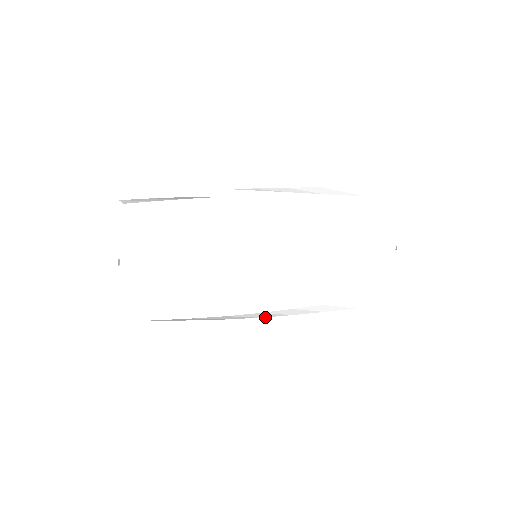
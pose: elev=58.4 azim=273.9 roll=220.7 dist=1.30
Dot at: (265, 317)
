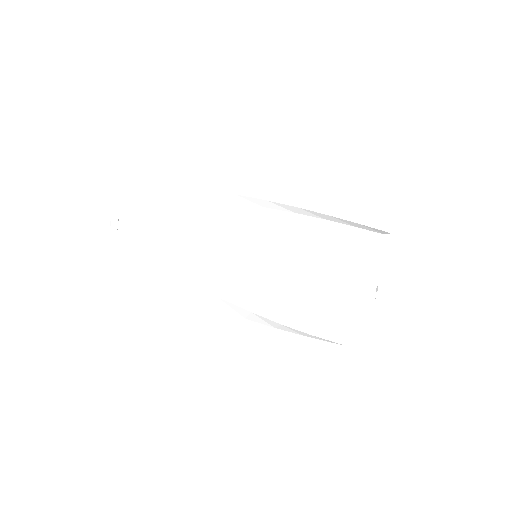
Dot at: occluded
